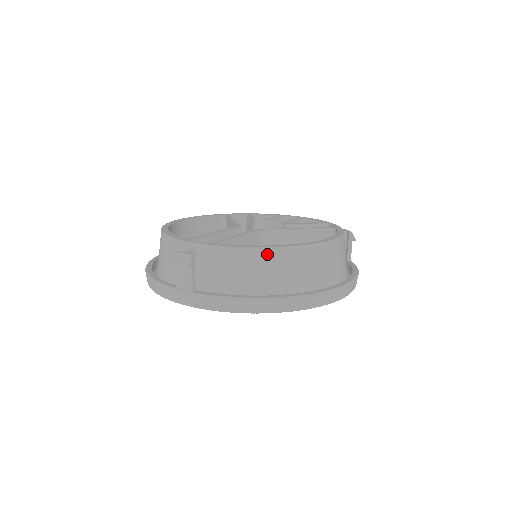
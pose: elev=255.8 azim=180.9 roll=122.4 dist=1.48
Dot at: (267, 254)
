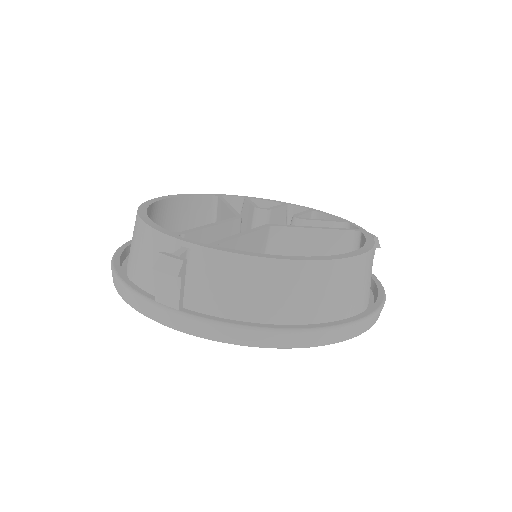
Dot at: (286, 268)
